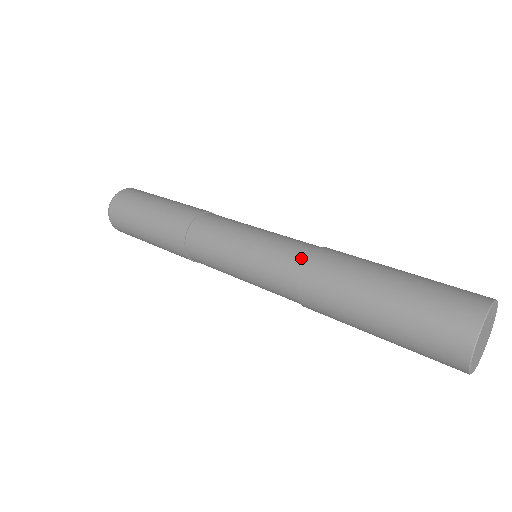
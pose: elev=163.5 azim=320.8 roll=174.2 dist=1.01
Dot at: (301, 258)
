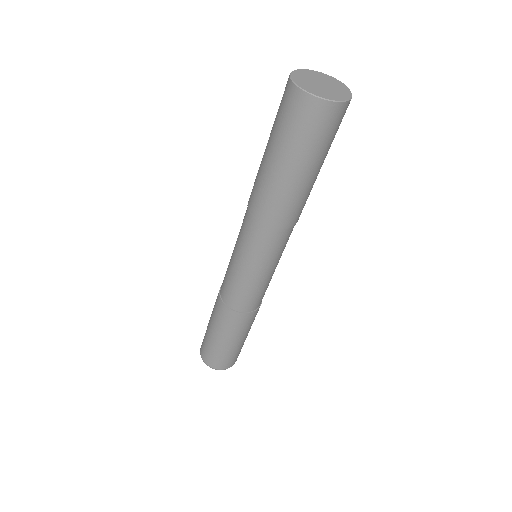
Dot at: occluded
